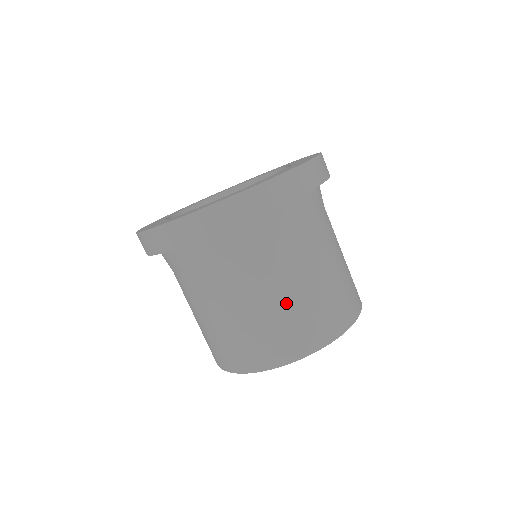
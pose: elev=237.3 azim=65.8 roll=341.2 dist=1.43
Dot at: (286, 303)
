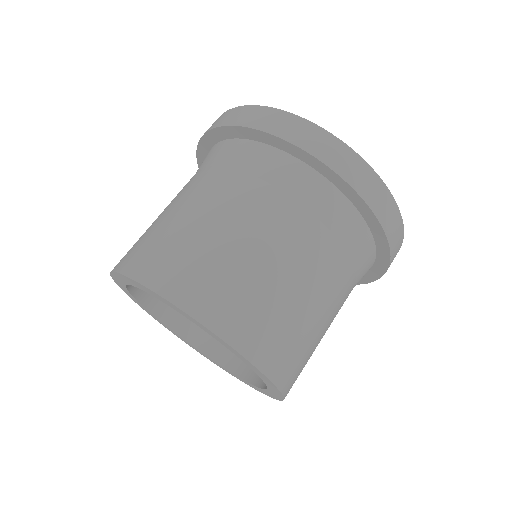
Dot at: (270, 273)
